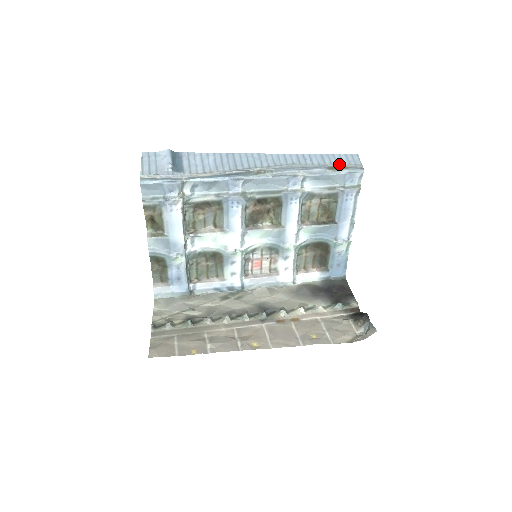
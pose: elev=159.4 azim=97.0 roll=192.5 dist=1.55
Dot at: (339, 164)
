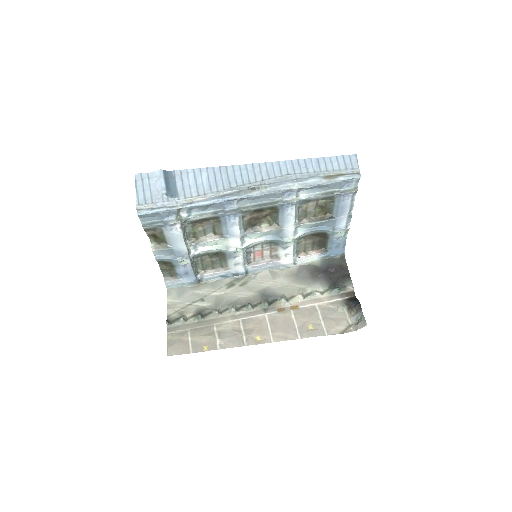
Dot at: (335, 170)
